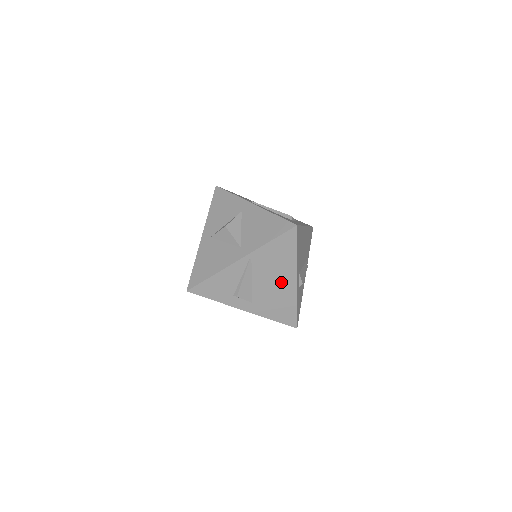
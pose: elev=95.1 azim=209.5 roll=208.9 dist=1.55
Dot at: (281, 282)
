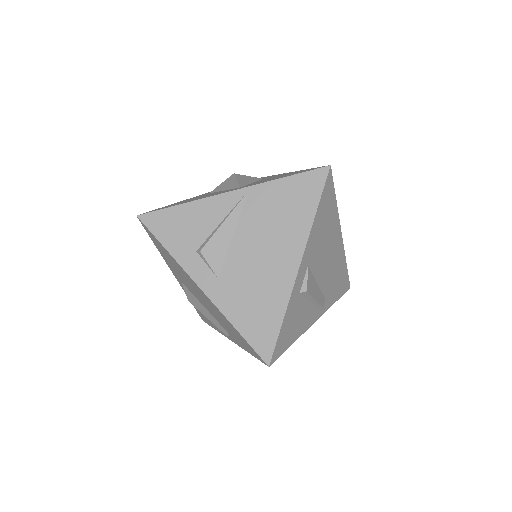
Dot at: (275, 257)
